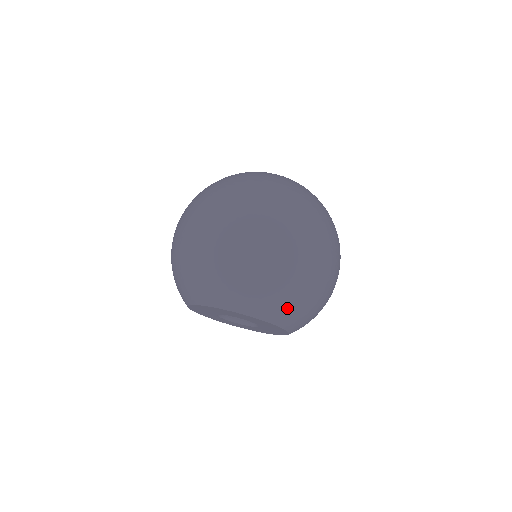
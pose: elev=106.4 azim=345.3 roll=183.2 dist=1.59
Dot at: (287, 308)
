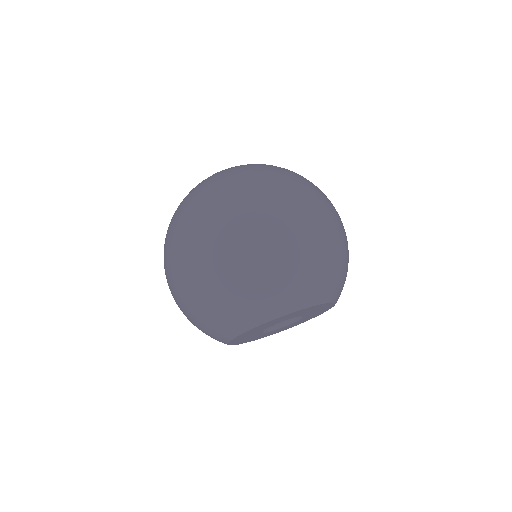
Dot at: (277, 294)
